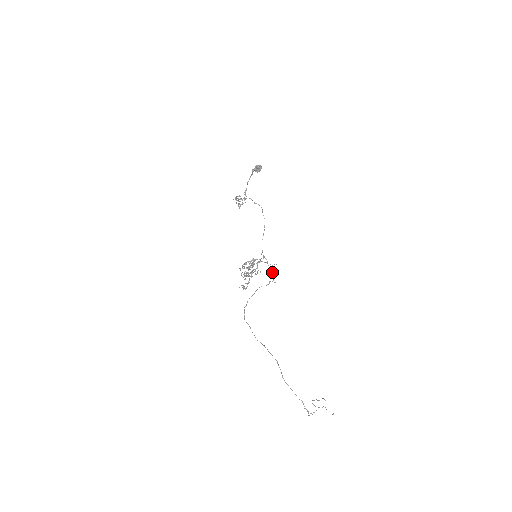
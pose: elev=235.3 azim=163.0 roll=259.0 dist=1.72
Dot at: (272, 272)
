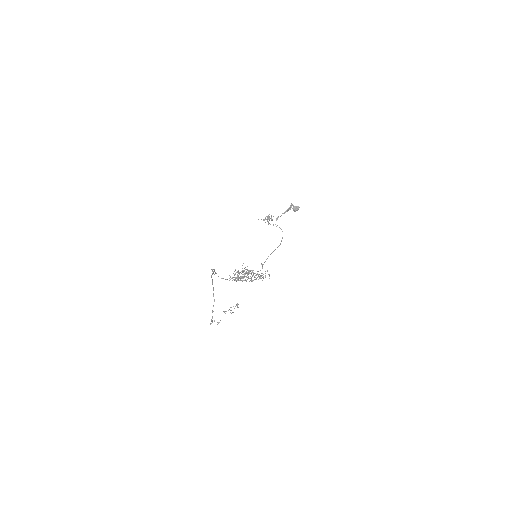
Dot at: occluded
